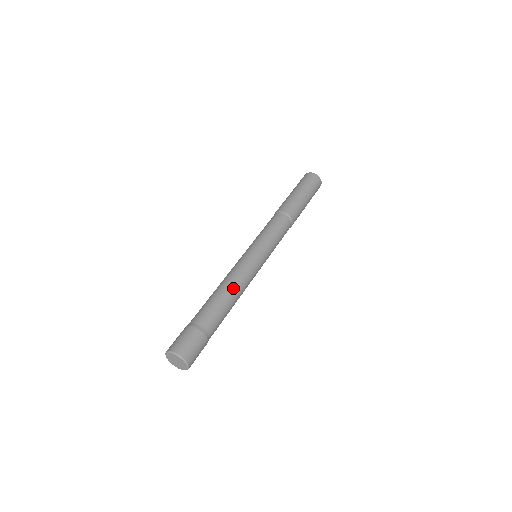
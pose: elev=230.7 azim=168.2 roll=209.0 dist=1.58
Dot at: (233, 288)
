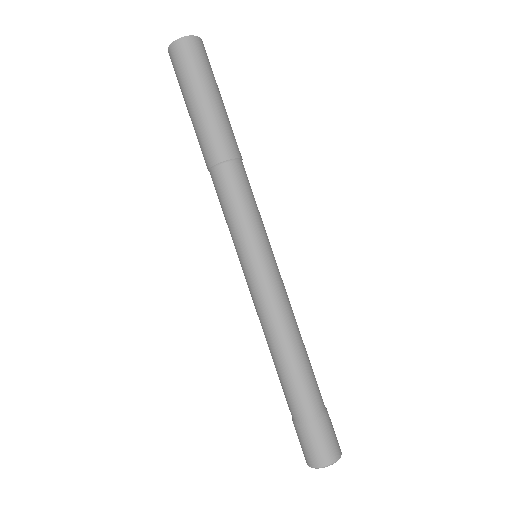
Dot at: (299, 332)
